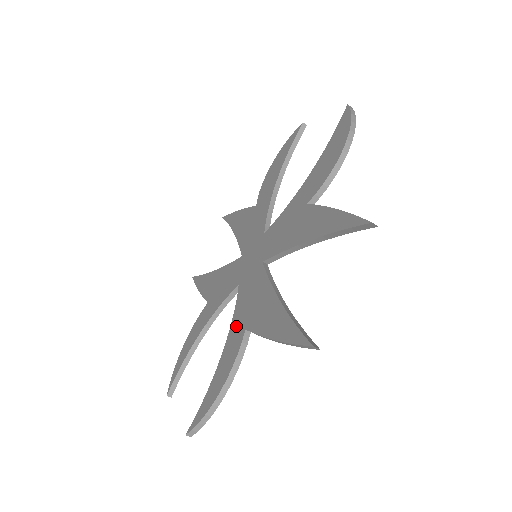
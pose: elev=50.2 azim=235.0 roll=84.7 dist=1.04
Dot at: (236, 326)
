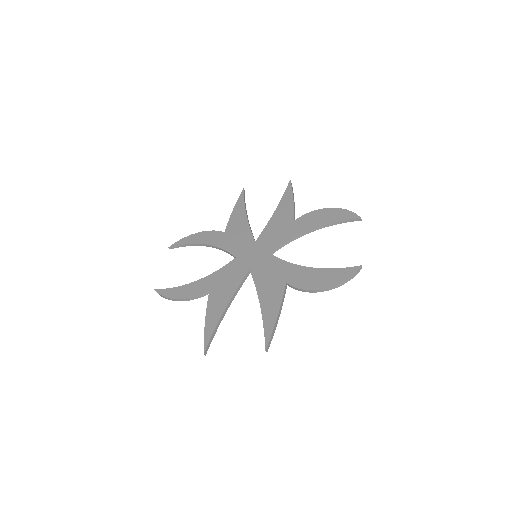
Dot at: (211, 280)
